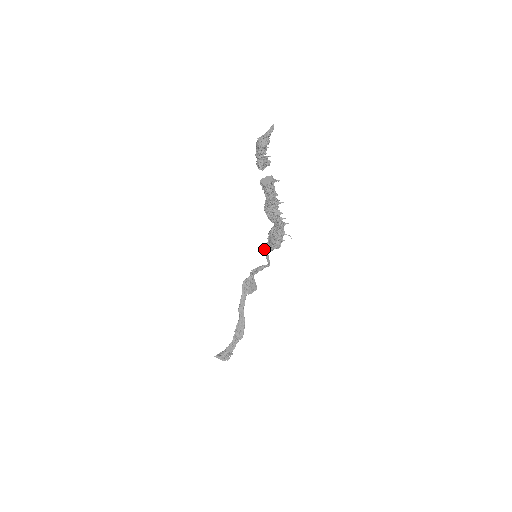
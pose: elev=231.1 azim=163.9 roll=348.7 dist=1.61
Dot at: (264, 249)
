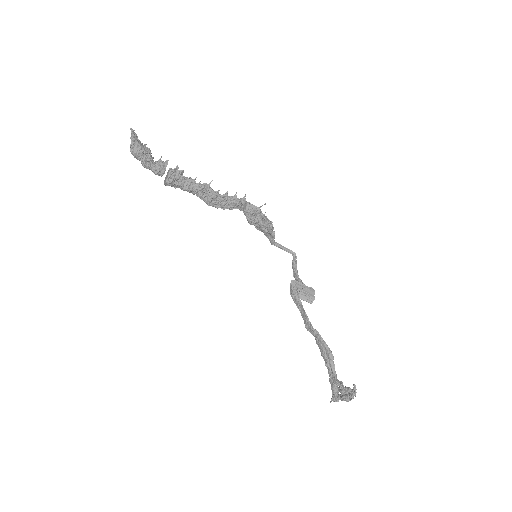
Dot at: occluded
